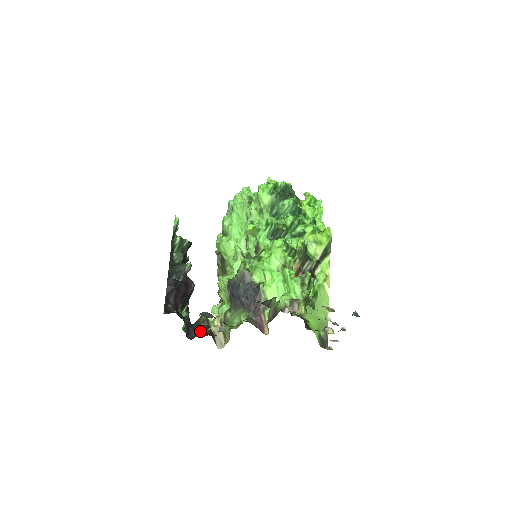
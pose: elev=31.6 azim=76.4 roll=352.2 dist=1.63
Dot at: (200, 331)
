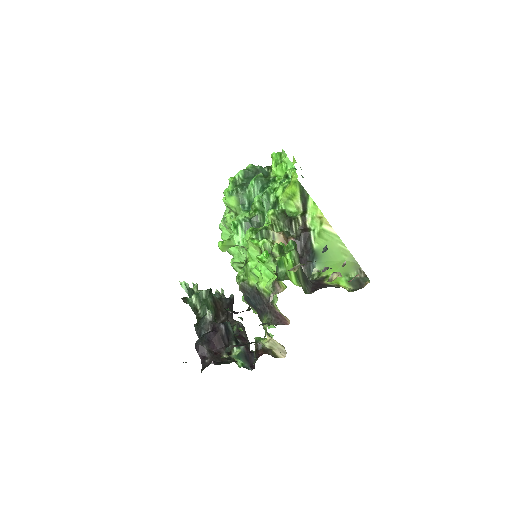
Dot at: (254, 357)
